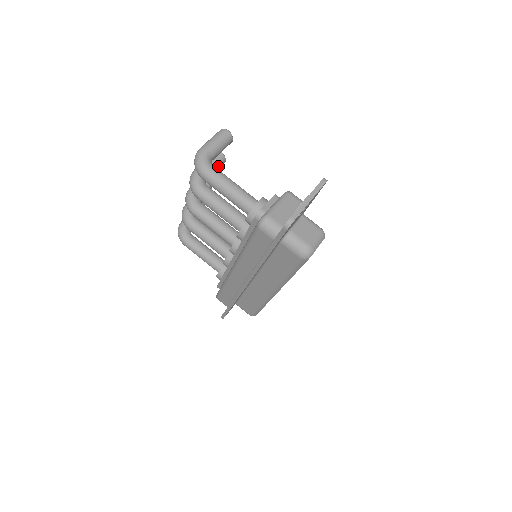
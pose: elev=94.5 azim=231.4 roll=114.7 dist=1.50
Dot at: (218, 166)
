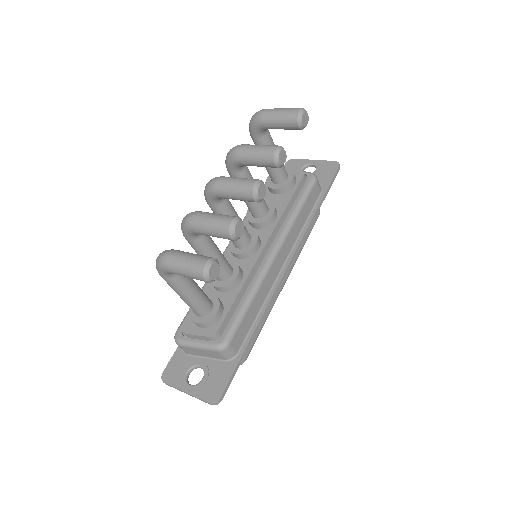
Dot at: occluded
